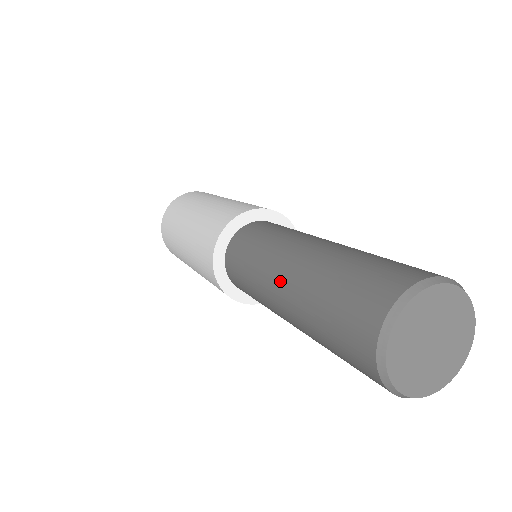
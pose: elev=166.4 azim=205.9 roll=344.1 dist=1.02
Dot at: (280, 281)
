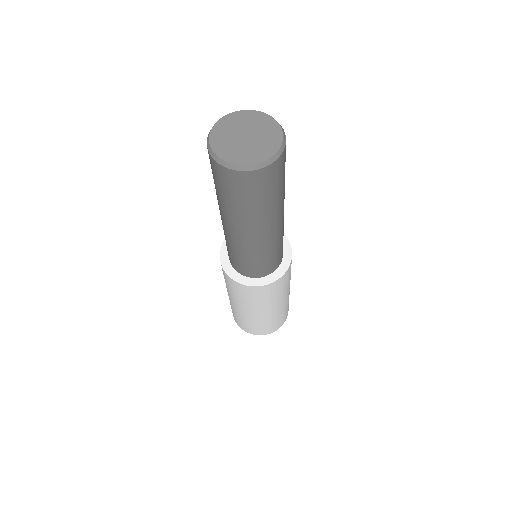
Dot at: occluded
